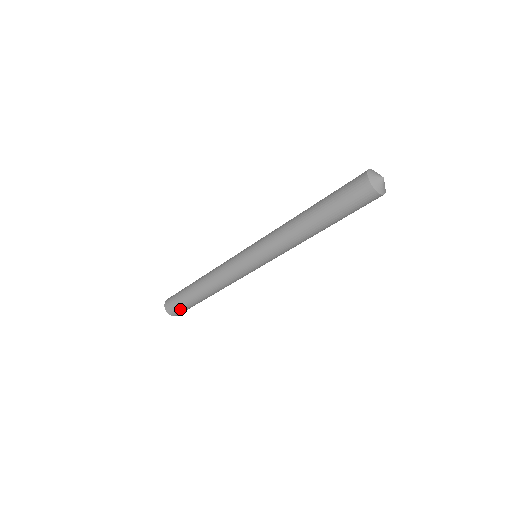
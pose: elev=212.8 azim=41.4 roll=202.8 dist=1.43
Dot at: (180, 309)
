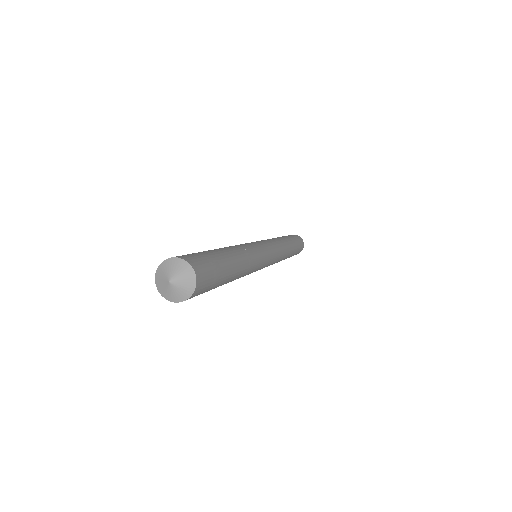
Dot at: occluded
